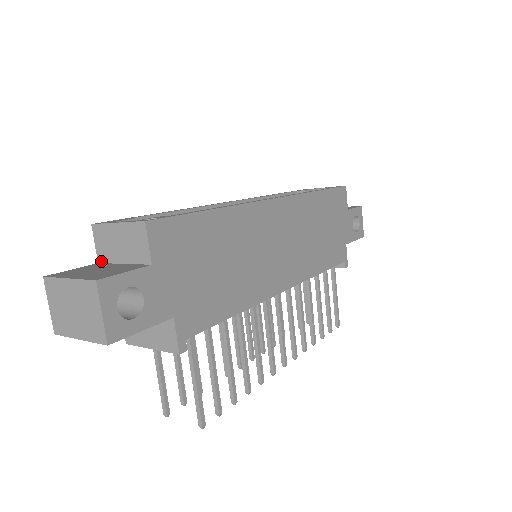
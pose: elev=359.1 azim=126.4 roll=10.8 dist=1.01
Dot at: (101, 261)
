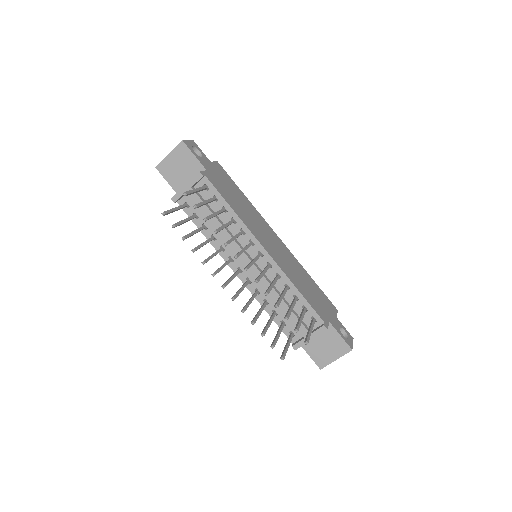
Dot at: occluded
